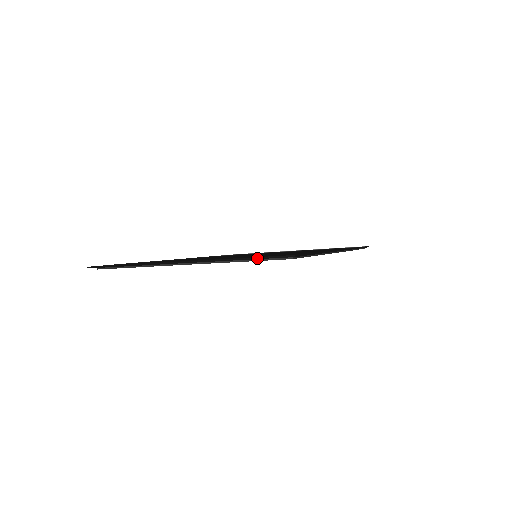
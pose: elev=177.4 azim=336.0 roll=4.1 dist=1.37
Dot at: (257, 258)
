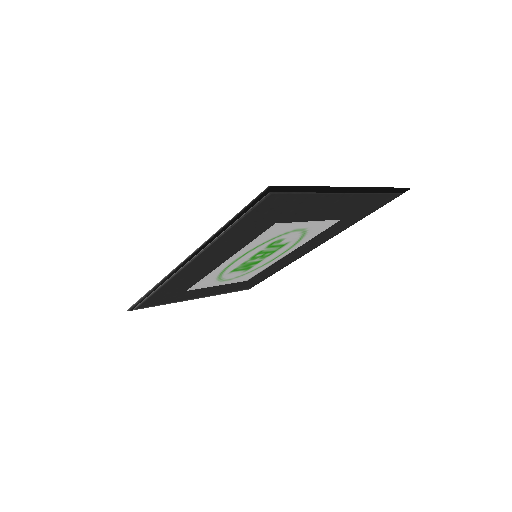
Dot at: (394, 188)
